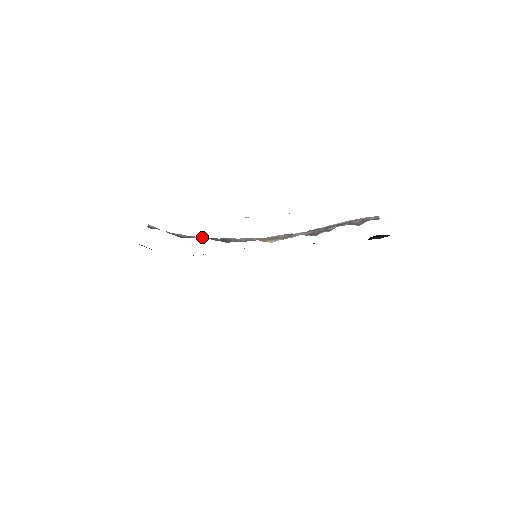
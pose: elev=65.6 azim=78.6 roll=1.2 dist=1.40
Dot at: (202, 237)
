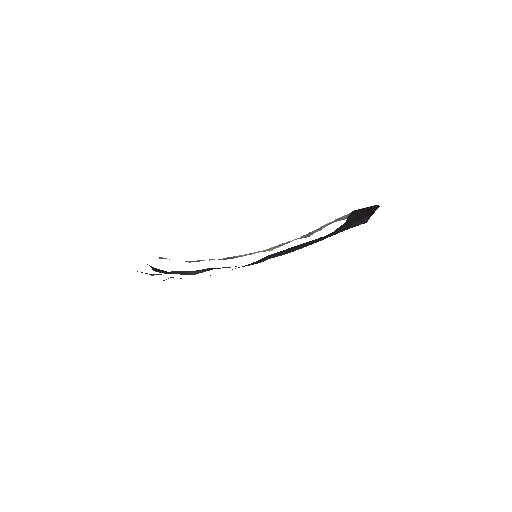
Dot at: (209, 259)
